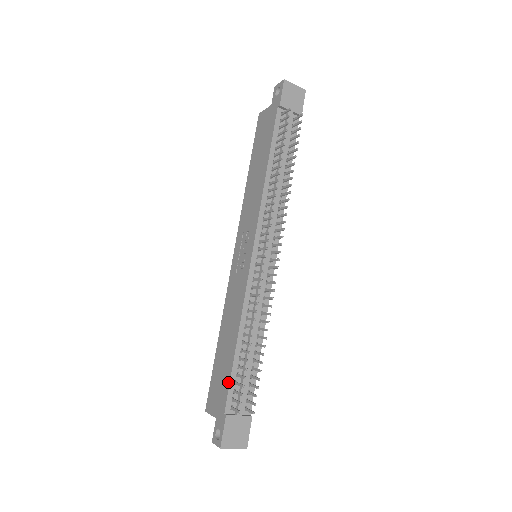
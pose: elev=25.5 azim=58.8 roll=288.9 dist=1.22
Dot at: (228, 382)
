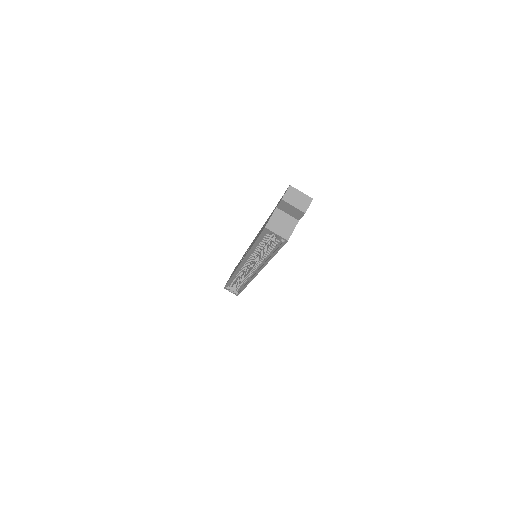
Dot at: (273, 210)
